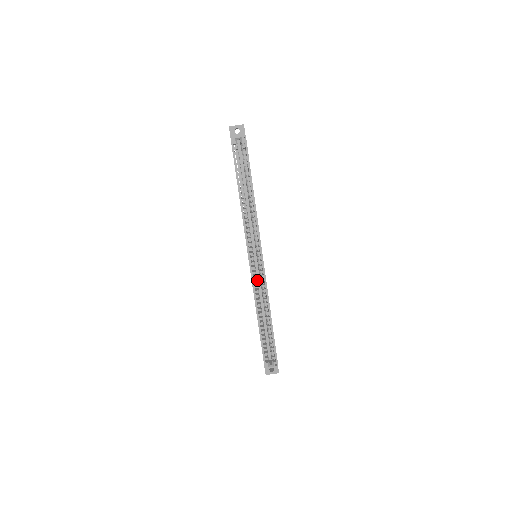
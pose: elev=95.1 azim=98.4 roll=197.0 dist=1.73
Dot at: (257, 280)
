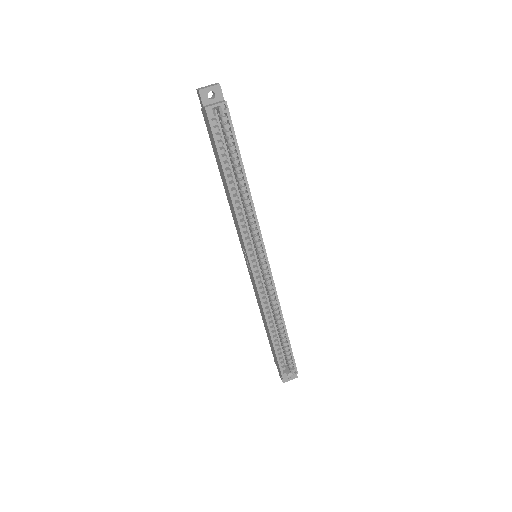
Dot at: occluded
